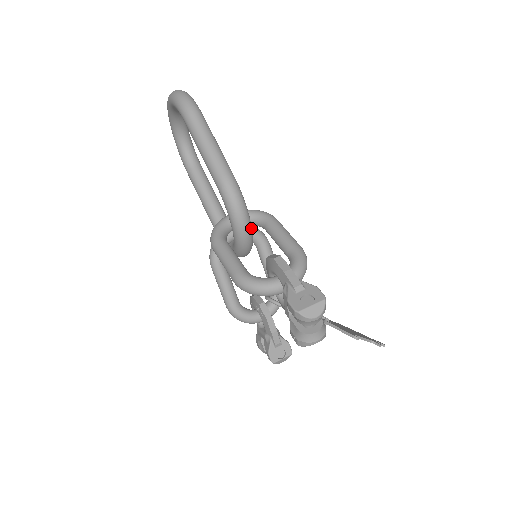
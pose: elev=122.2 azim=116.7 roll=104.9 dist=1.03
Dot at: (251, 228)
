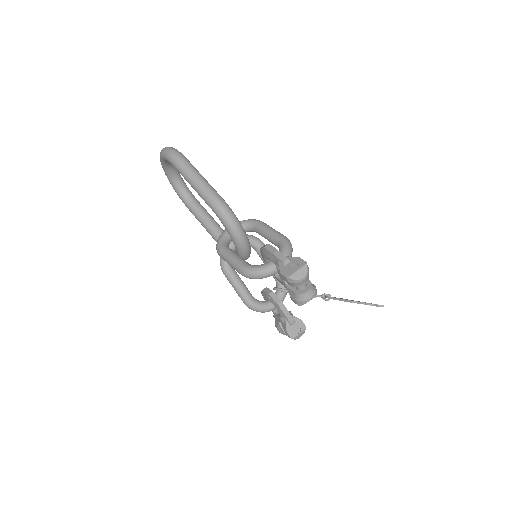
Dot at: (245, 234)
